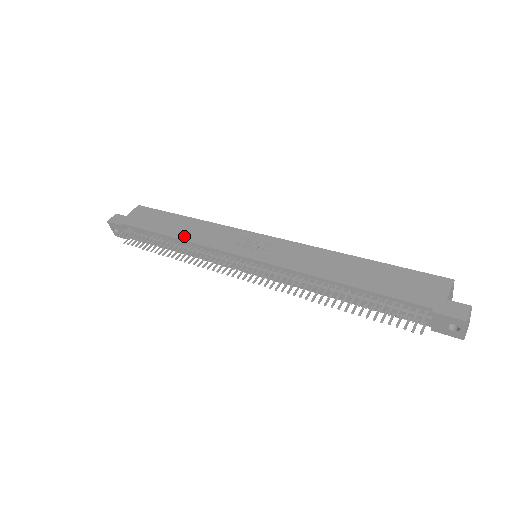
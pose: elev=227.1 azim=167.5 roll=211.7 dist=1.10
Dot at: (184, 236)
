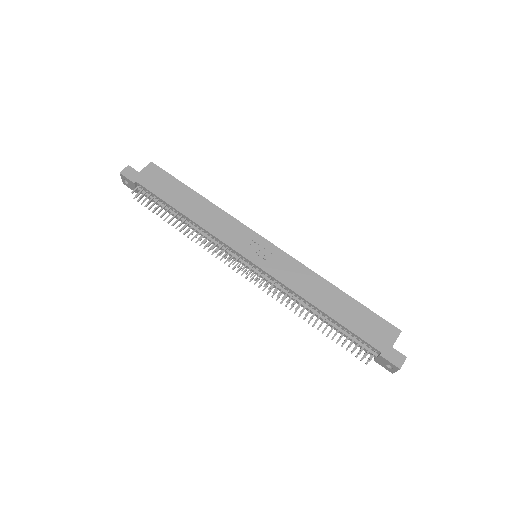
Dot at: (196, 218)
